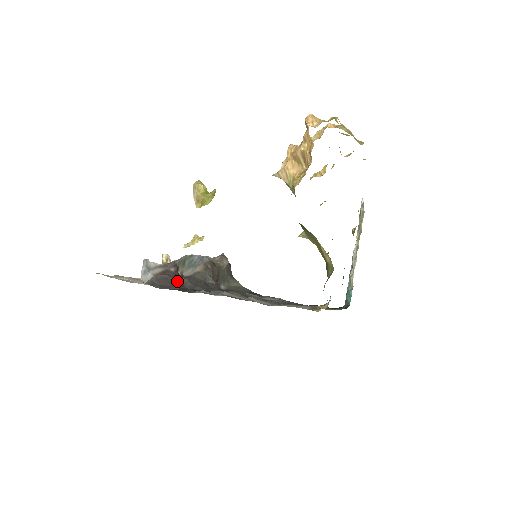
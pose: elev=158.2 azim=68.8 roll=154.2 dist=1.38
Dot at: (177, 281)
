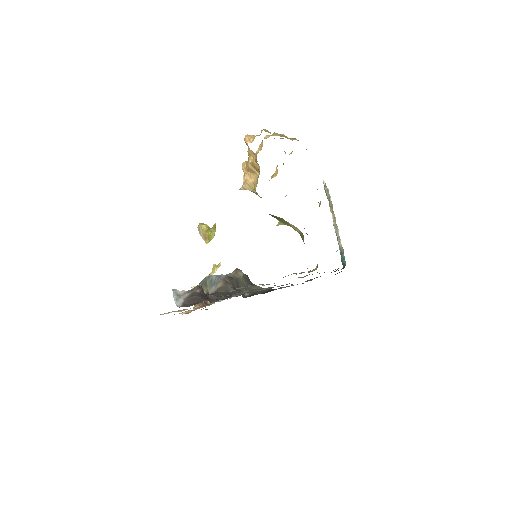
Dot at: (204, 297)
